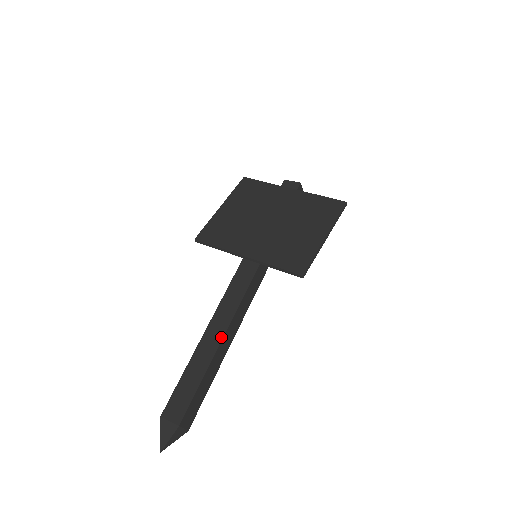
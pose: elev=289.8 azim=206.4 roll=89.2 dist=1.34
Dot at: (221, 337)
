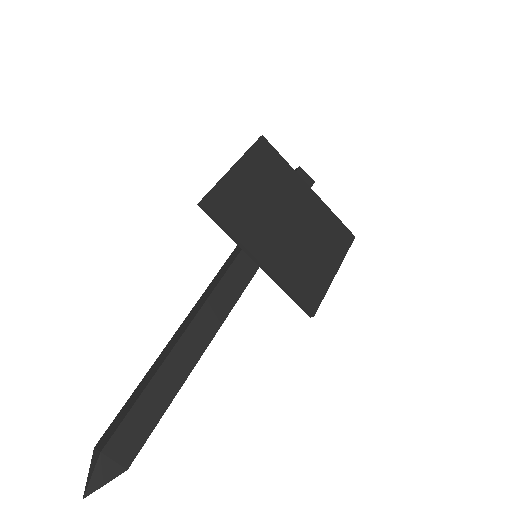
Dot at: (200, 354)
